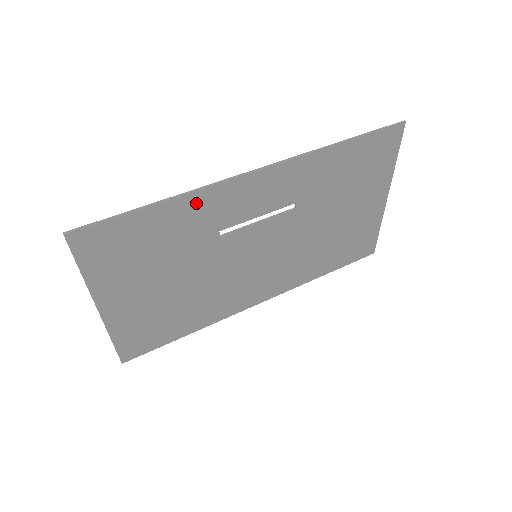
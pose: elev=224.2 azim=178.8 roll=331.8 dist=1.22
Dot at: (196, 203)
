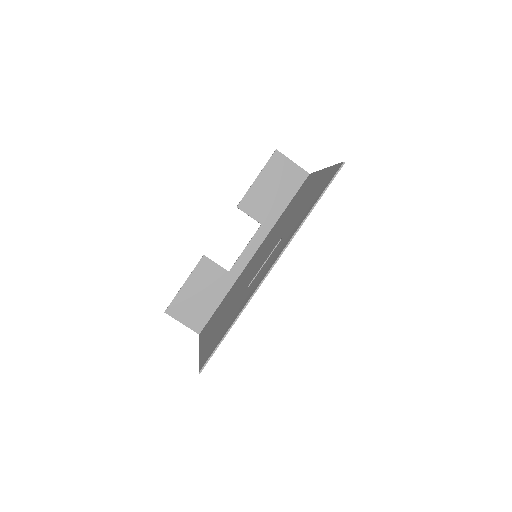
Dot at: occluded
